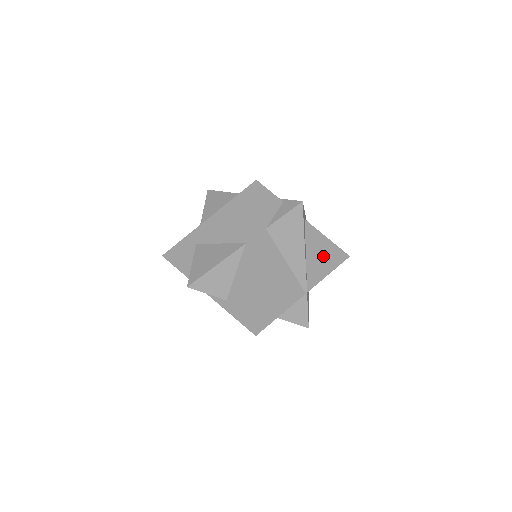
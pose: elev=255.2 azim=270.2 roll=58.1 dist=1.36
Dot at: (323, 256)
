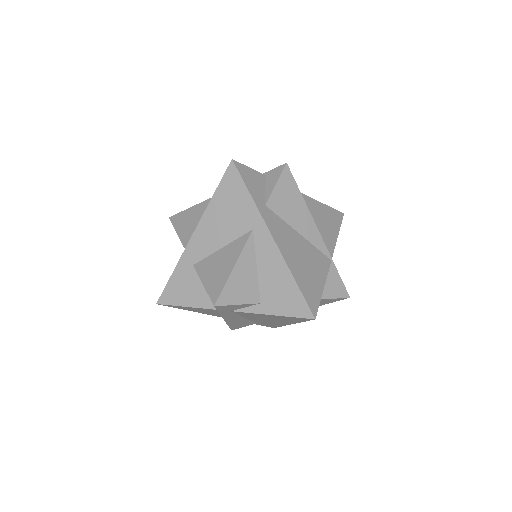
Dot at: (324, 219)
